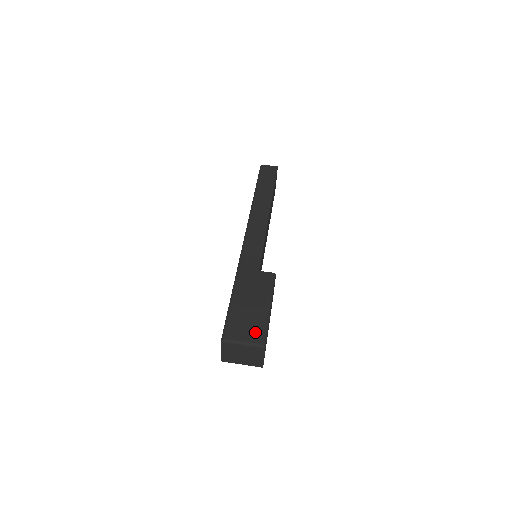
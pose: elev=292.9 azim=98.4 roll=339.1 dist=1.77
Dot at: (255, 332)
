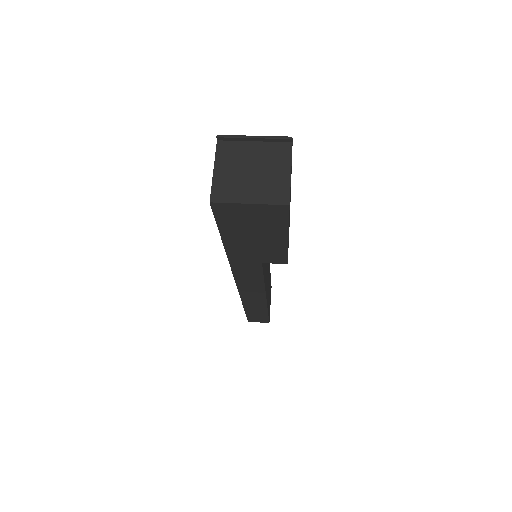
Dot at: occluded
